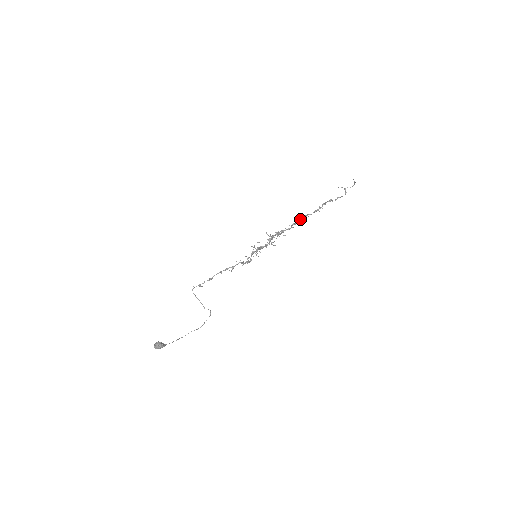
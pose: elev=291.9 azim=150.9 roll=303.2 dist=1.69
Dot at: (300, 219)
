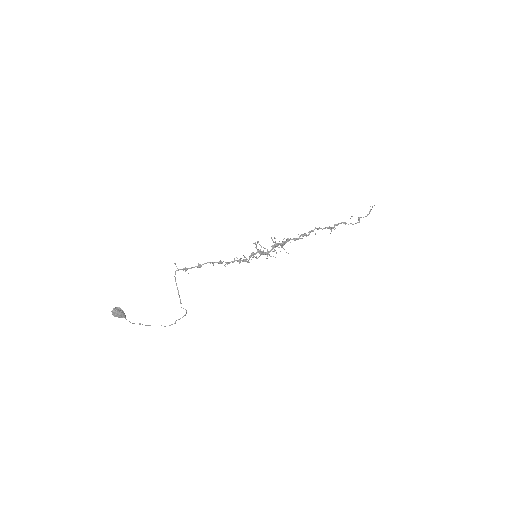
Dot at: (310, 231)
